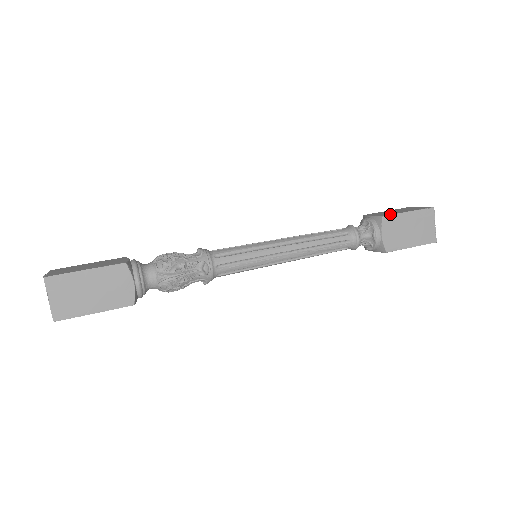
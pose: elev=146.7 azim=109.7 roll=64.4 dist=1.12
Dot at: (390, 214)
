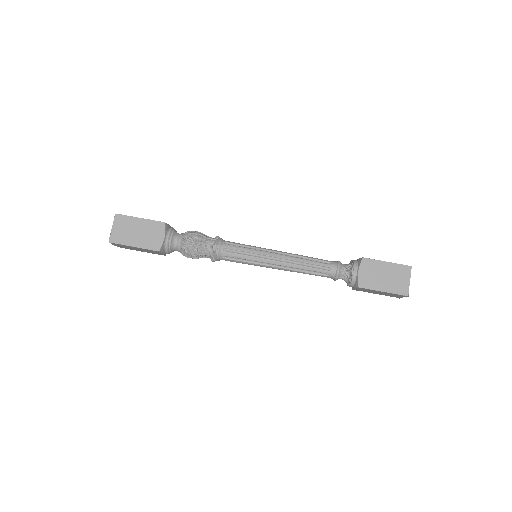
Dot at: (367, 287)
